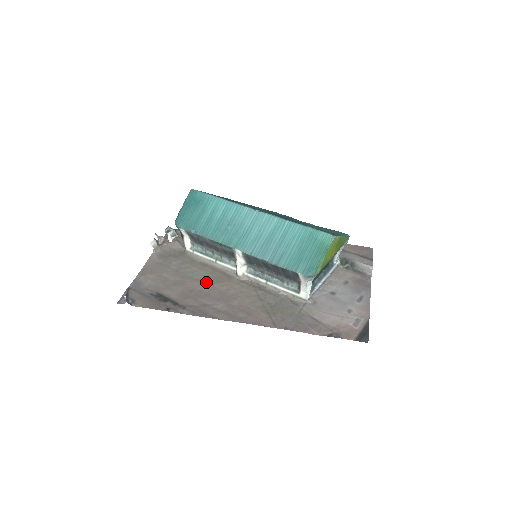
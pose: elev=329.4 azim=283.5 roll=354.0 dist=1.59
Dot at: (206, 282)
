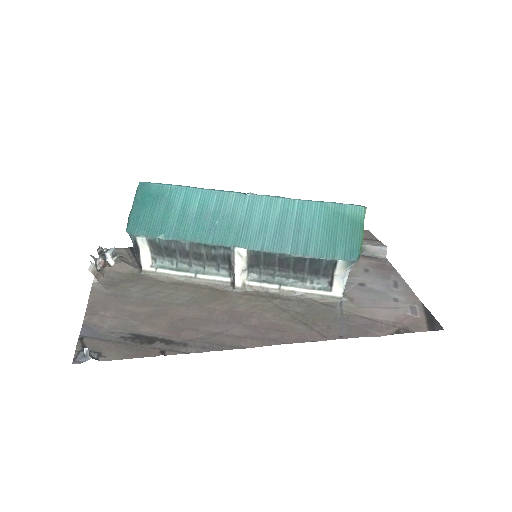
Dot at: (196, 304)
